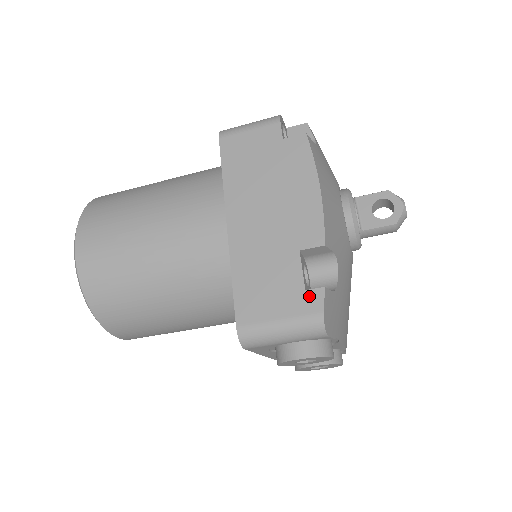
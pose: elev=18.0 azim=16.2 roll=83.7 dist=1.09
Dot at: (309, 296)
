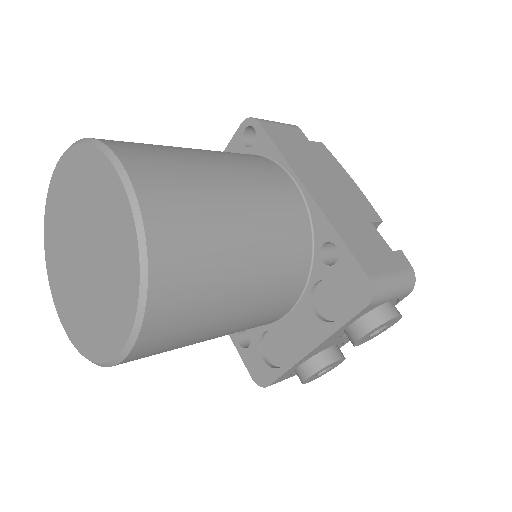
Dot at: (398, 255)
